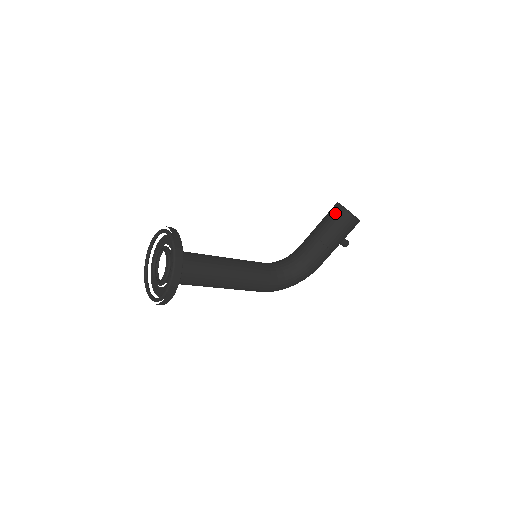
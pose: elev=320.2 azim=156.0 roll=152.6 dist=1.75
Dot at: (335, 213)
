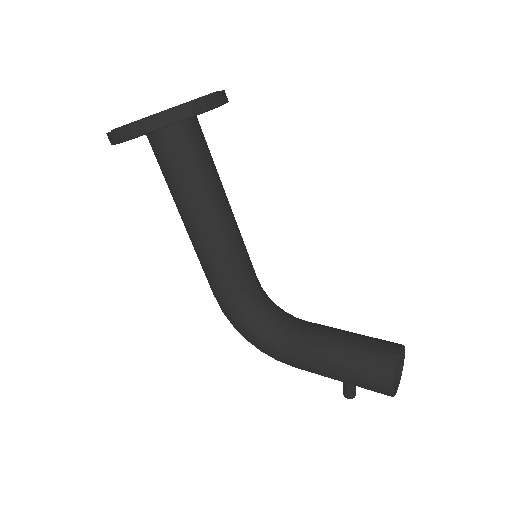
Dot at: (384, 348)
